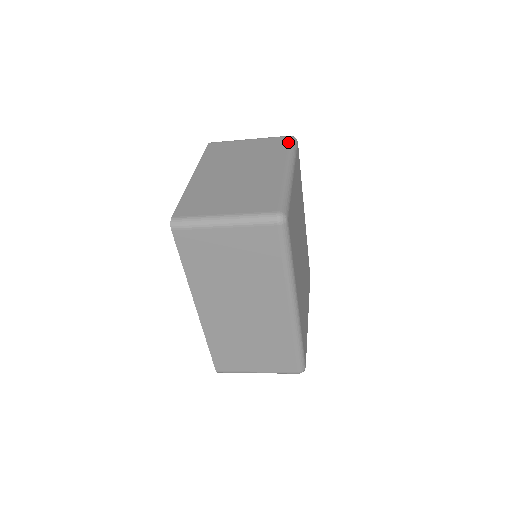
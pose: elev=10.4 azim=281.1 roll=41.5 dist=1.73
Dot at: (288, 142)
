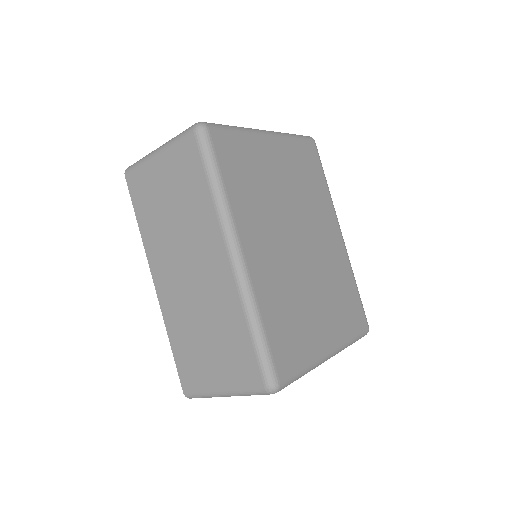
Dot at: occluded
